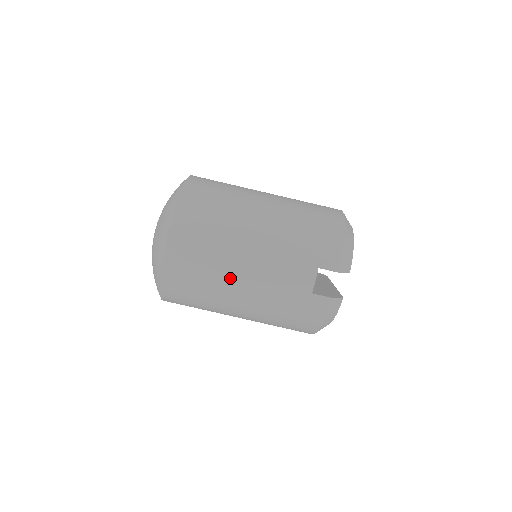
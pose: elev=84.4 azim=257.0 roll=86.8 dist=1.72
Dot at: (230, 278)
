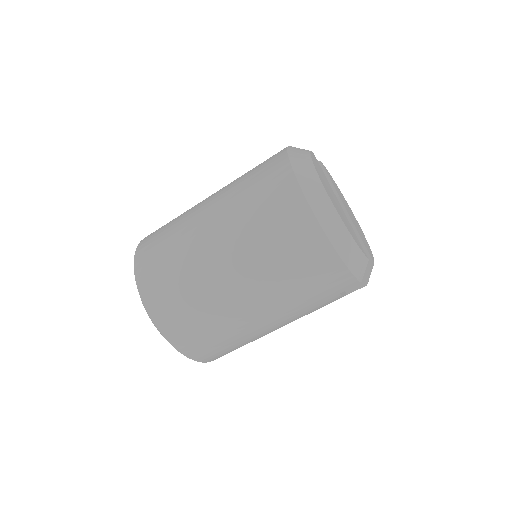
Dot at: occluded
